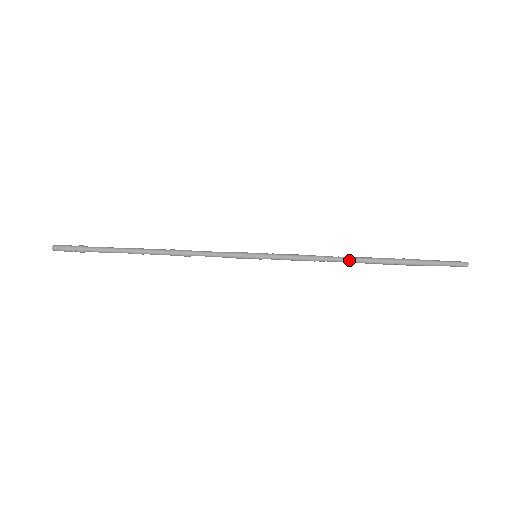
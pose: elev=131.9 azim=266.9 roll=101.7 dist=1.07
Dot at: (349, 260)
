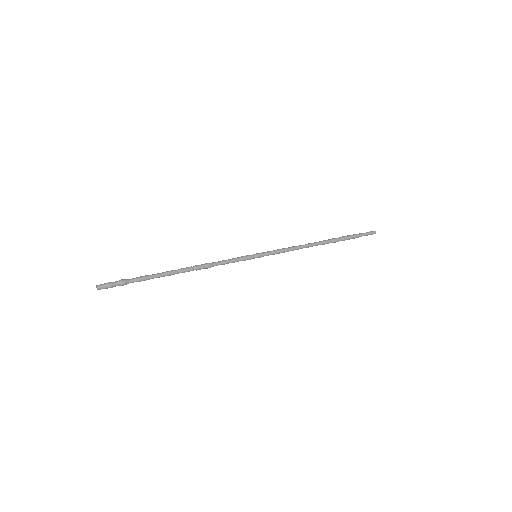
Dot at: (313, 243)
